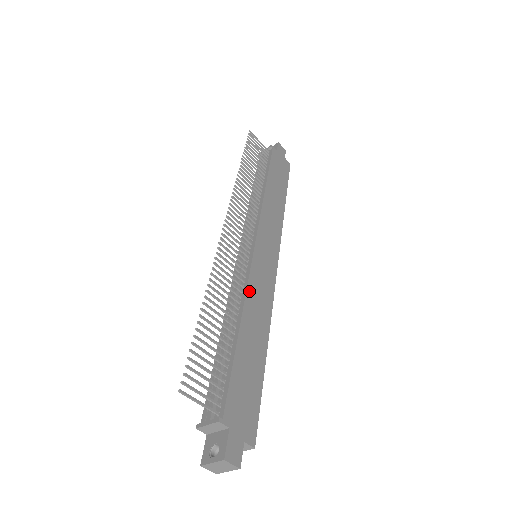
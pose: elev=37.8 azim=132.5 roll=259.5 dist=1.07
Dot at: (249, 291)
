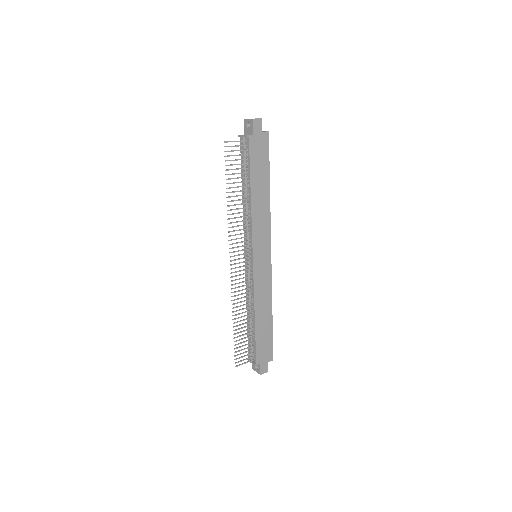
Dot at: (256, 295)
